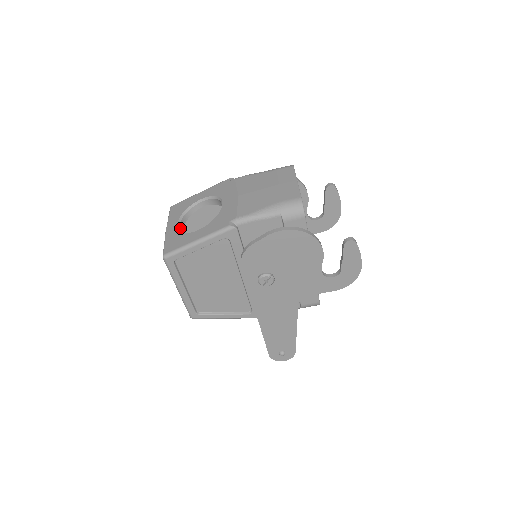
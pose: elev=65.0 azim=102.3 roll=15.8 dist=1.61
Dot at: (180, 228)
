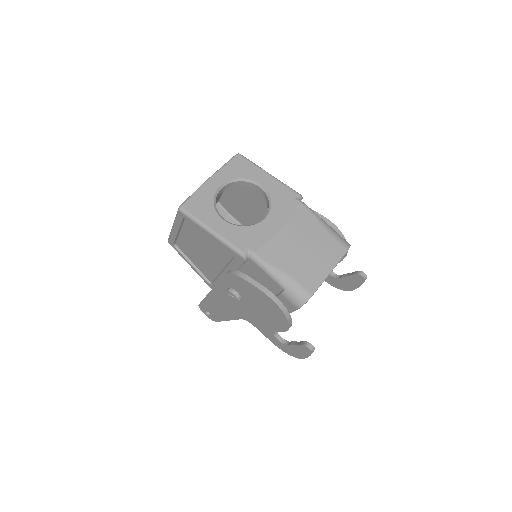
Dot at: (219, 192)
